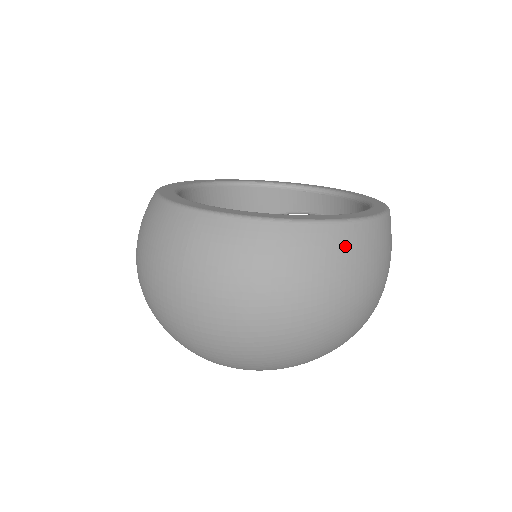
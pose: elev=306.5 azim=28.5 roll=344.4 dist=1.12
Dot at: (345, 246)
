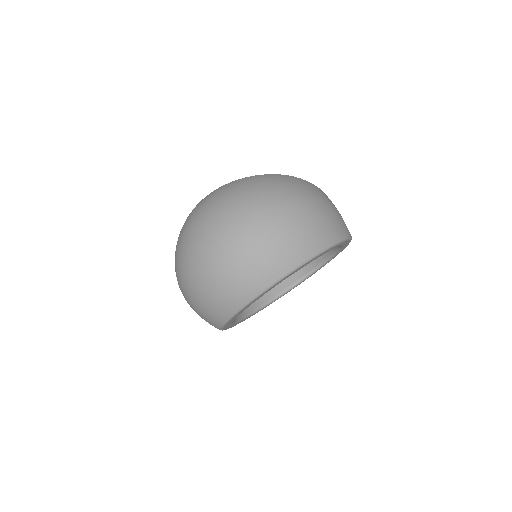
Dot at: (279, 178)
